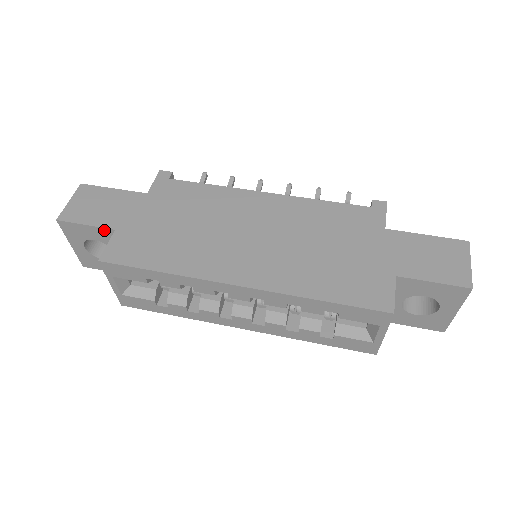
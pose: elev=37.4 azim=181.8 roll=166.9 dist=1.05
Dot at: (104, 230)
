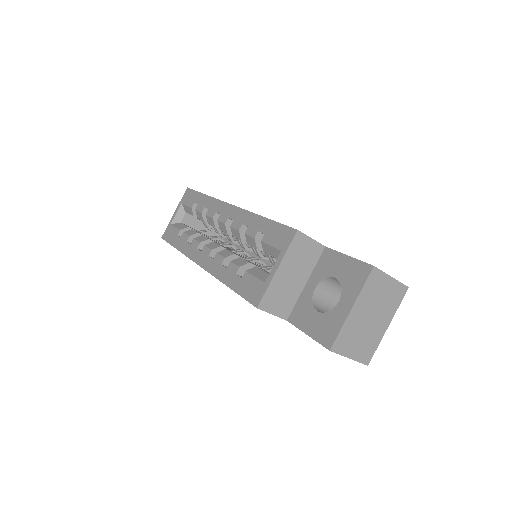
Dot at: occluded
